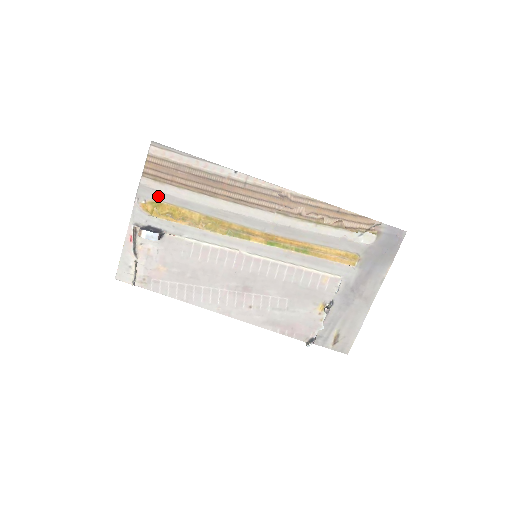
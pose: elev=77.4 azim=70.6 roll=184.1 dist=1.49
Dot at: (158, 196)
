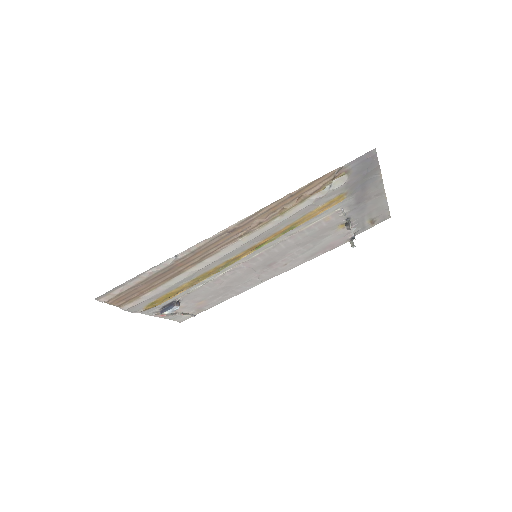
Dot at: (146, 302)
